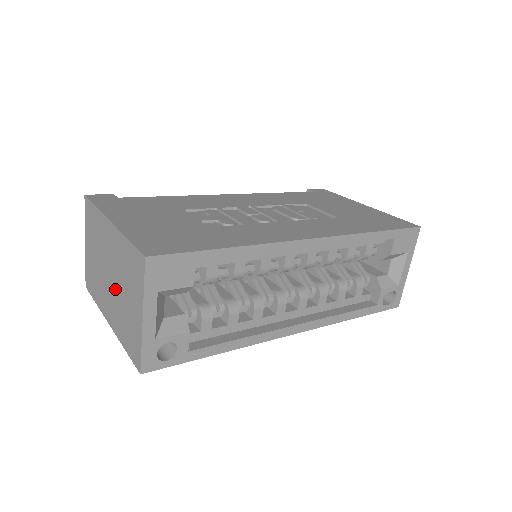
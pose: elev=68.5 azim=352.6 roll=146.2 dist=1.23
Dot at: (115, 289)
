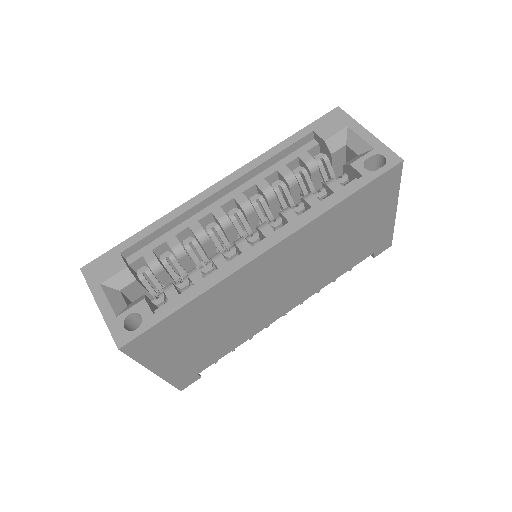
Dot at: occluded
